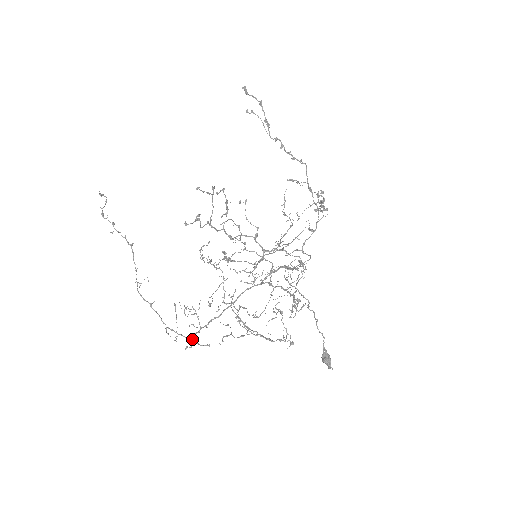
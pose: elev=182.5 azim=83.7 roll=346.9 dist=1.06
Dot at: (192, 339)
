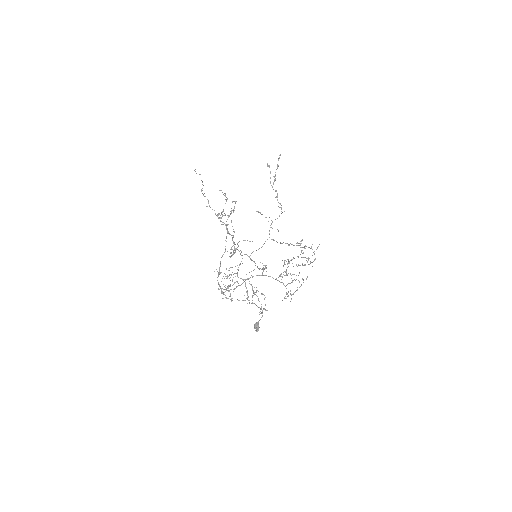
Dot at: (224, 294)
